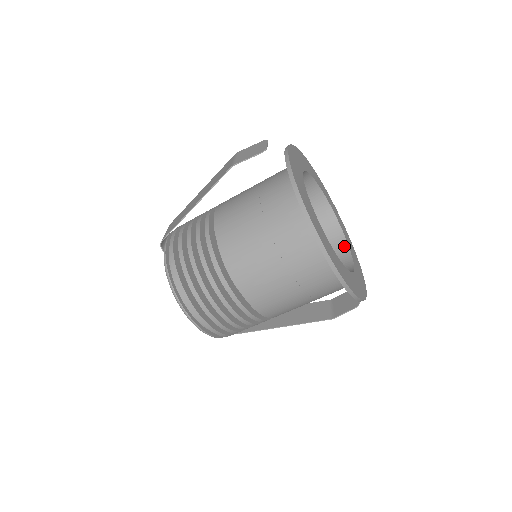
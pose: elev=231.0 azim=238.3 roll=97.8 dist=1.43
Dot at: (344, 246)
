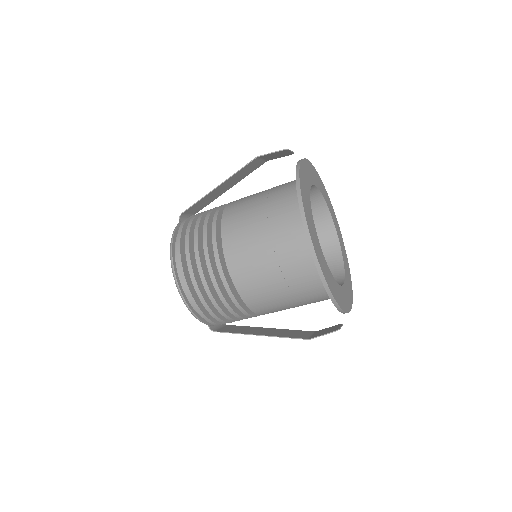
Dot at: (341, 276)
